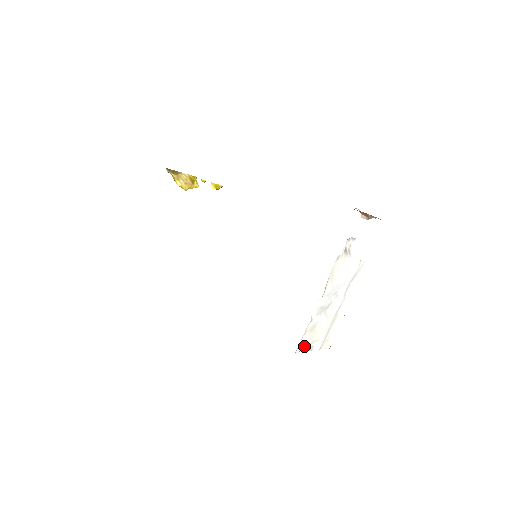
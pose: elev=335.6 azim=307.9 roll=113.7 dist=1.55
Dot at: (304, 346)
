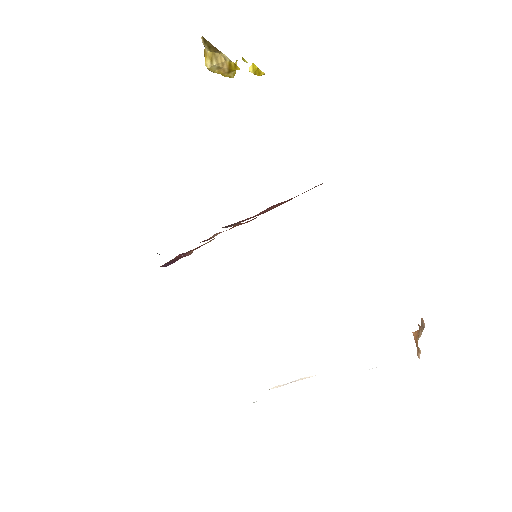
Dot at: occluded
